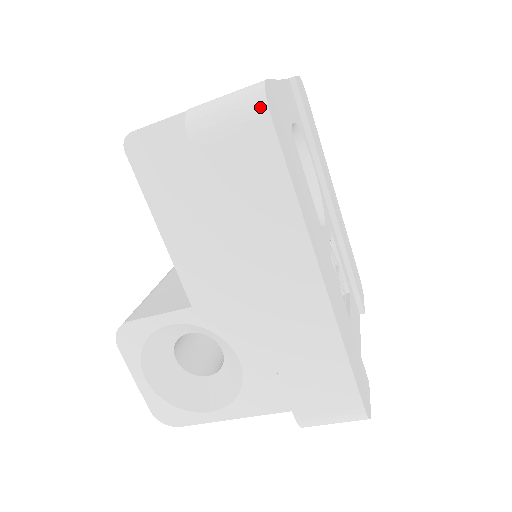
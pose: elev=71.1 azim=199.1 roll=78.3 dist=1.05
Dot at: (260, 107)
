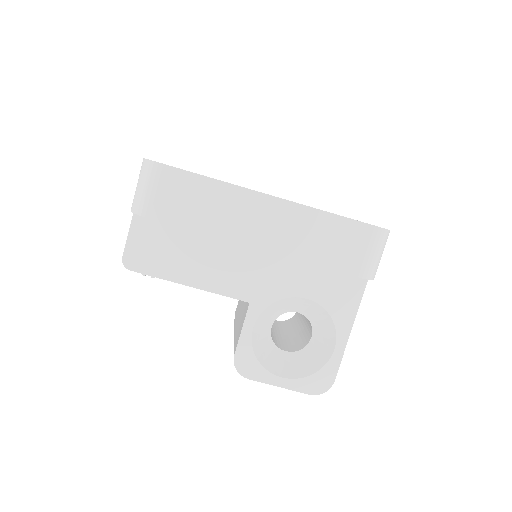
Dot at: (152, 166)
